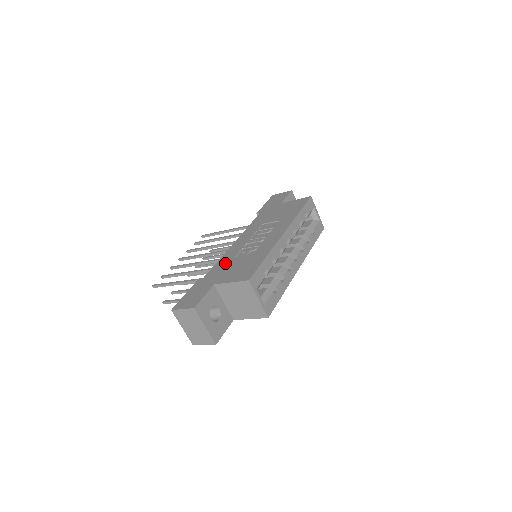
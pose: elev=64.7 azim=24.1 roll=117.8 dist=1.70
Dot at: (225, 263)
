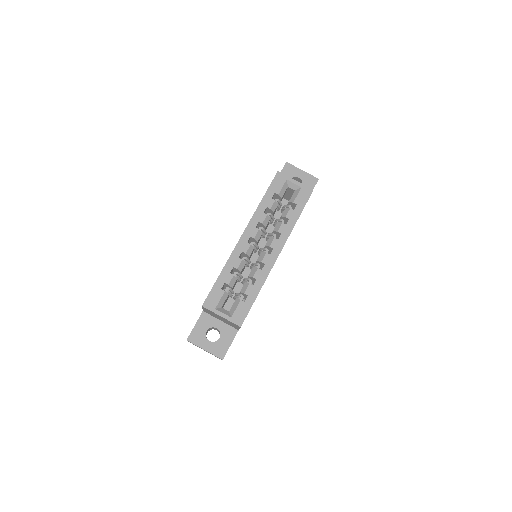
Dot at: occluded
